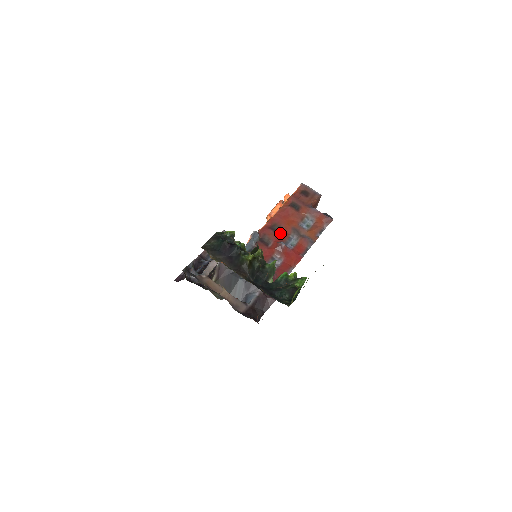
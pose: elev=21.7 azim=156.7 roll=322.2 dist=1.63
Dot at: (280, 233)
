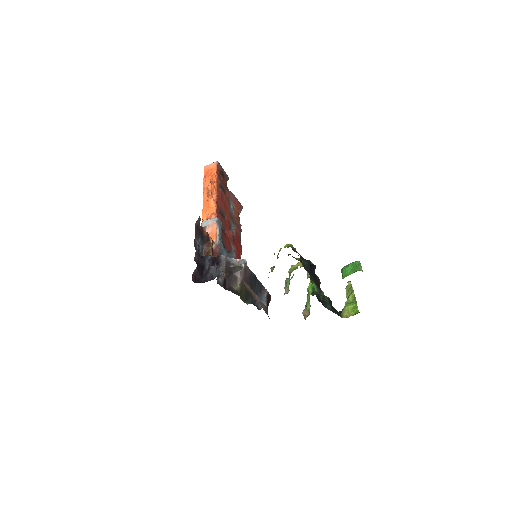
Dot at: (225, 219)
